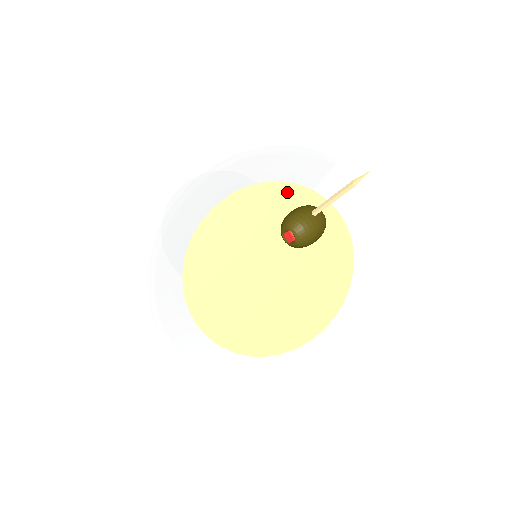
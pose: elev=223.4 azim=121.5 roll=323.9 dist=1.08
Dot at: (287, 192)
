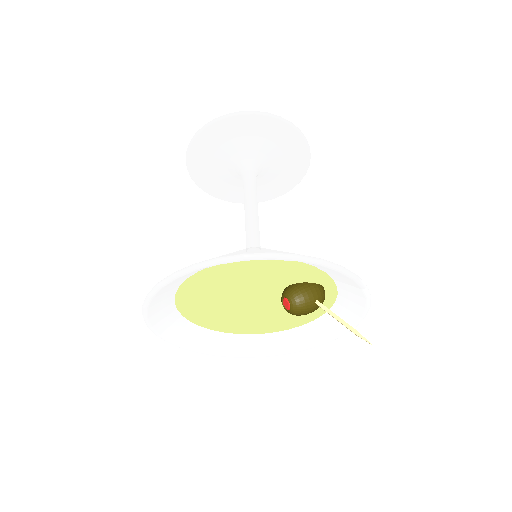
Dot at: (313, 273)
